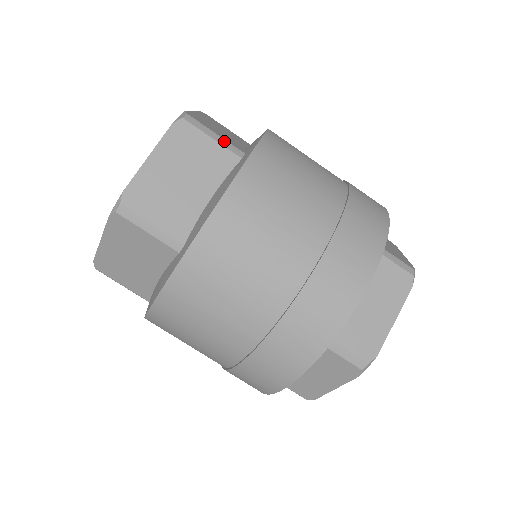
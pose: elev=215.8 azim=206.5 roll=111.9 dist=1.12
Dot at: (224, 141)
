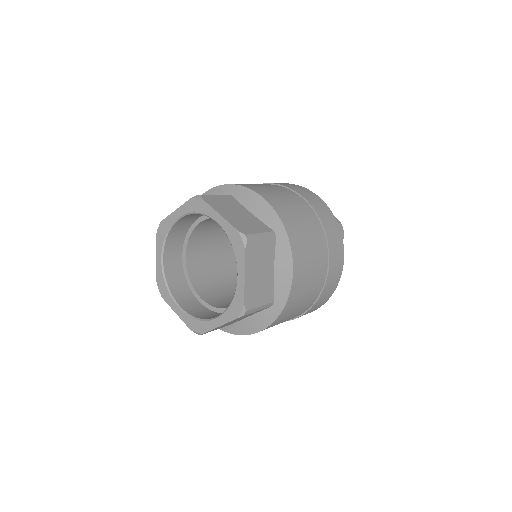
Dot at: (265, 234)
